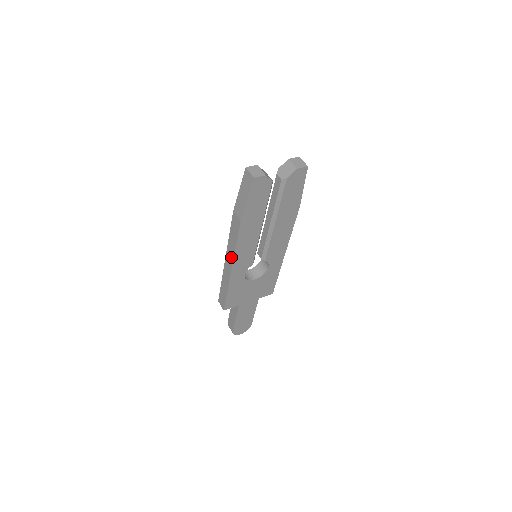
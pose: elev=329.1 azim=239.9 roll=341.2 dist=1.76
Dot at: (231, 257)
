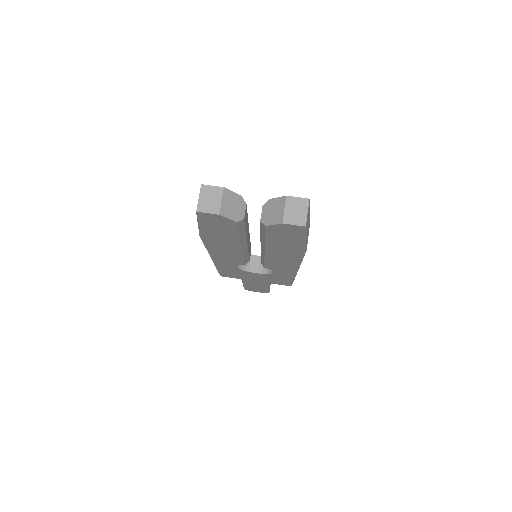
Dot at: occluded
